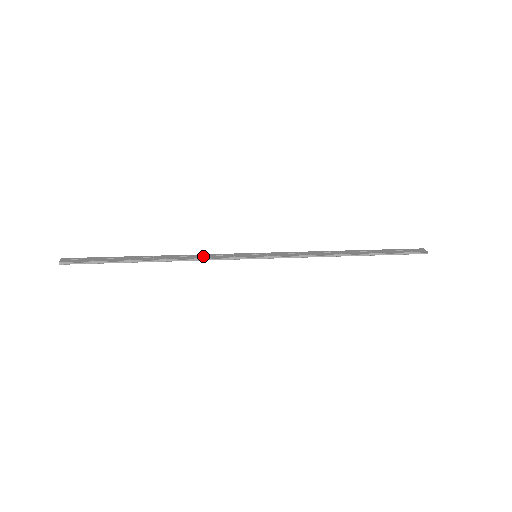
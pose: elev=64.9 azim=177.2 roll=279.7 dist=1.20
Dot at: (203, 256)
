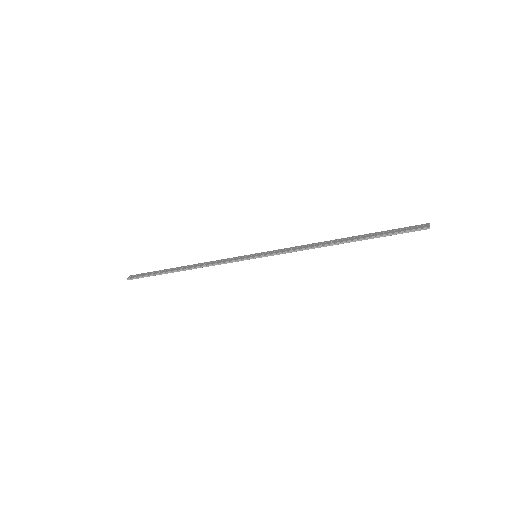
Dot at: (215, 262)
